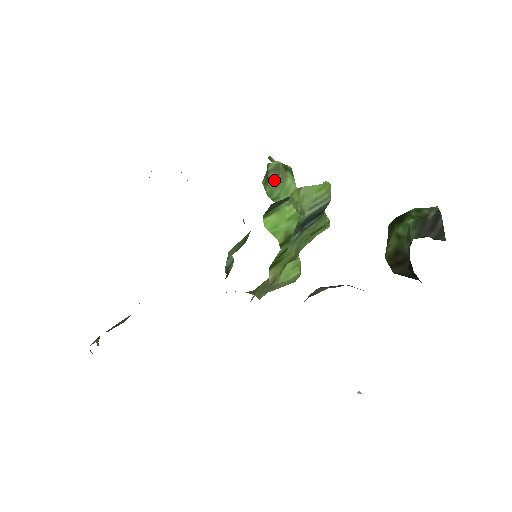
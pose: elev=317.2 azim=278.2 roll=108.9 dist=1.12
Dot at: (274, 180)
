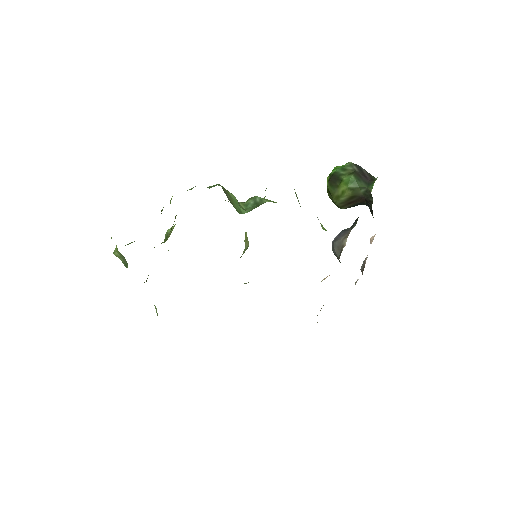
Dot at: (230, 200)
